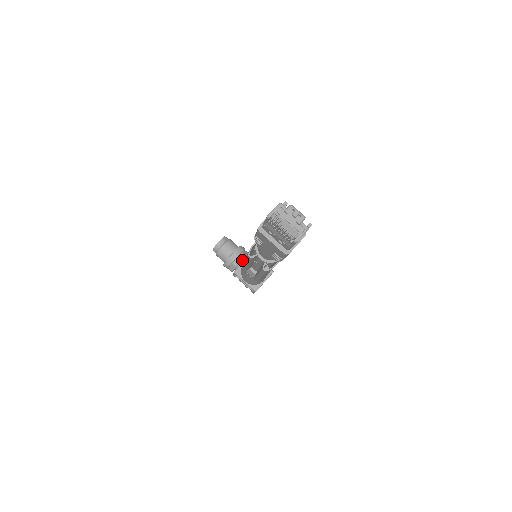
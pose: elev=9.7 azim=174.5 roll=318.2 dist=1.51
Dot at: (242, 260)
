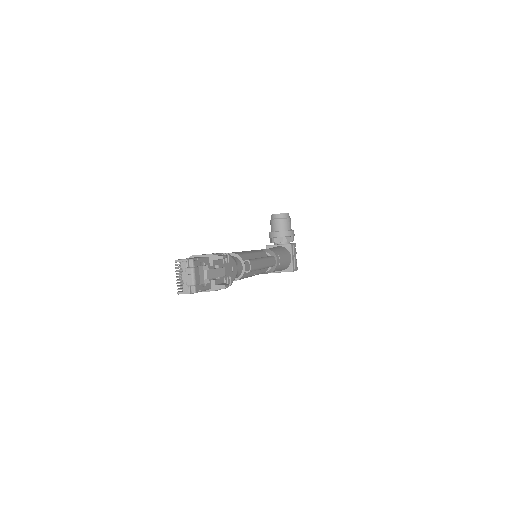
Dot at: (282, 242)
